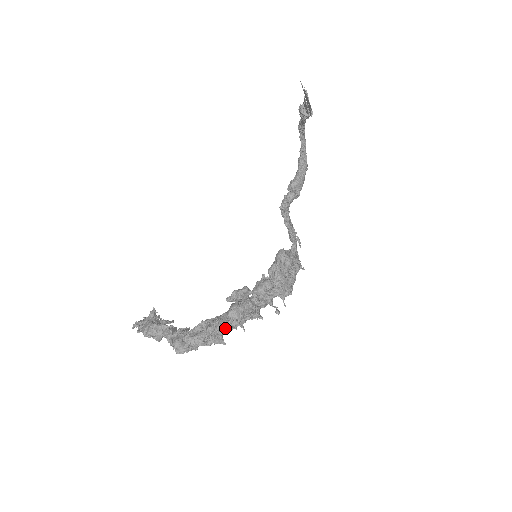
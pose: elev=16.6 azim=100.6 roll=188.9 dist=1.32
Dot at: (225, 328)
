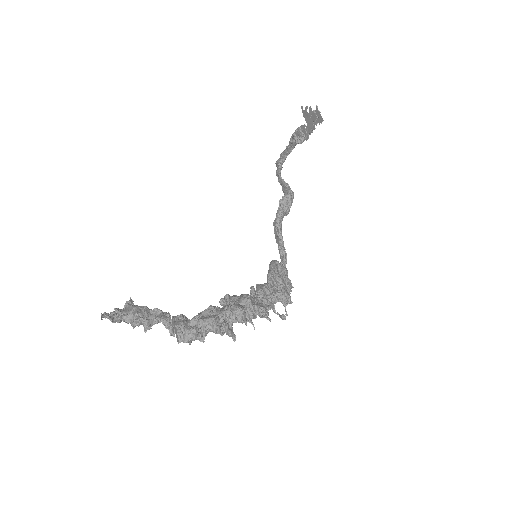
Dot at: (243, 313)
